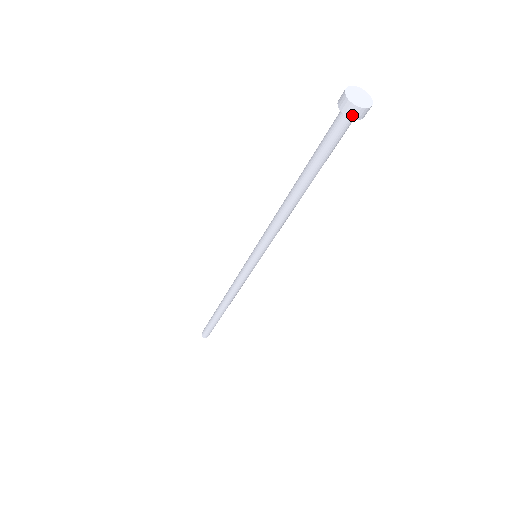
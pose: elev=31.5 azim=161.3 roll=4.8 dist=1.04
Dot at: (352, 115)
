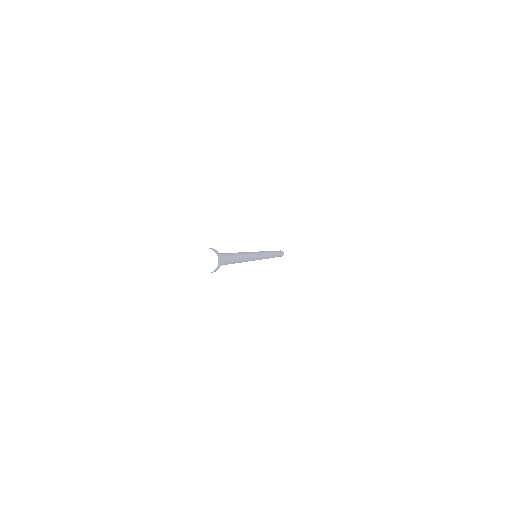
Dot at: (203, 271)
